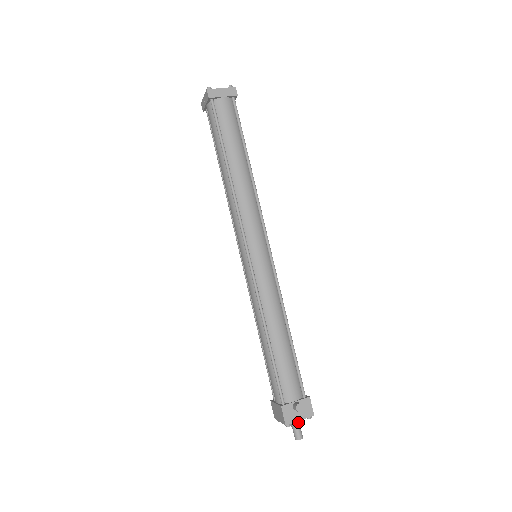
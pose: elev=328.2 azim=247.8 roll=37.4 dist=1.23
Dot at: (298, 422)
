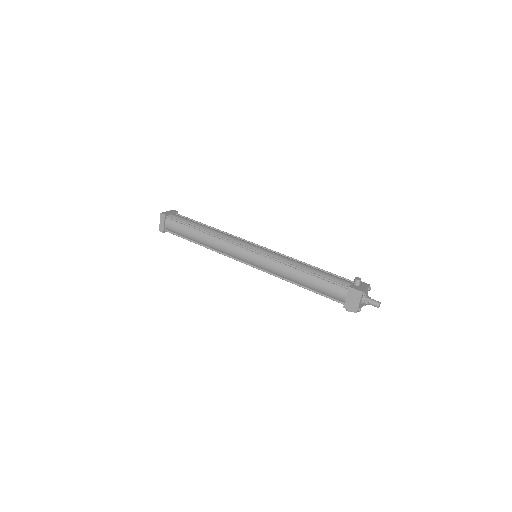
Dot at: (368, 297)
